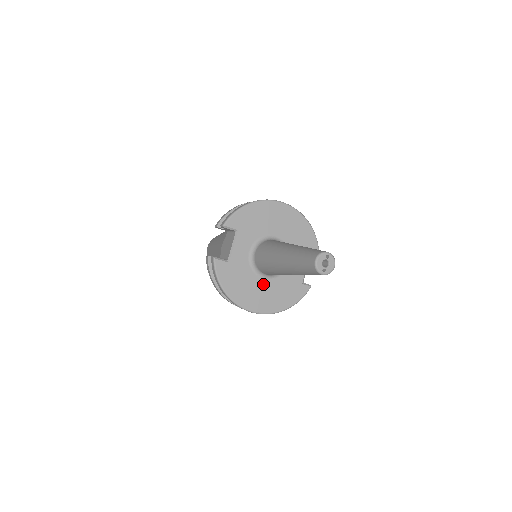
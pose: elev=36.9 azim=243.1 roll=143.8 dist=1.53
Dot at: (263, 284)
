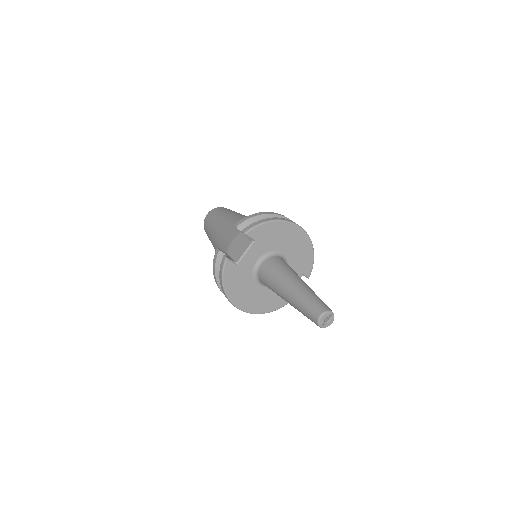
Dot at: (257, 289)
